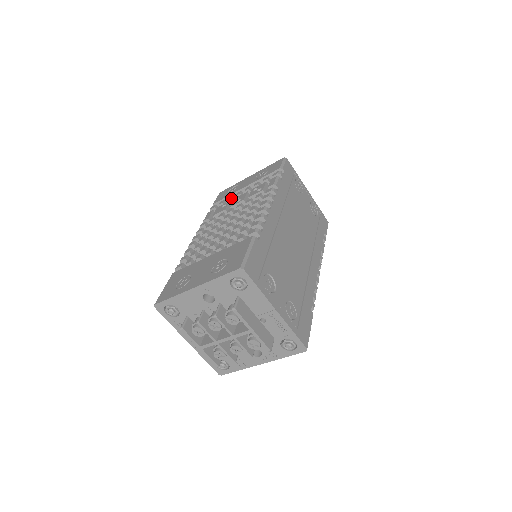
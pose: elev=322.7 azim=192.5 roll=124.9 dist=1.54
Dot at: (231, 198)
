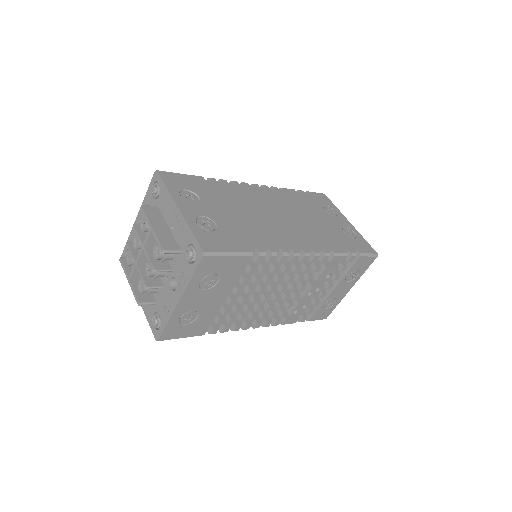
Dot at: occluded
